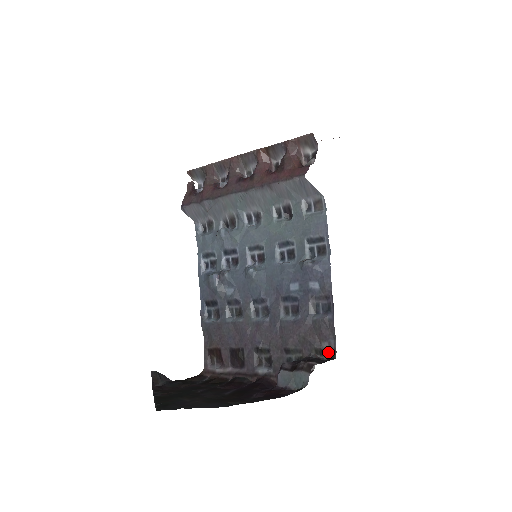
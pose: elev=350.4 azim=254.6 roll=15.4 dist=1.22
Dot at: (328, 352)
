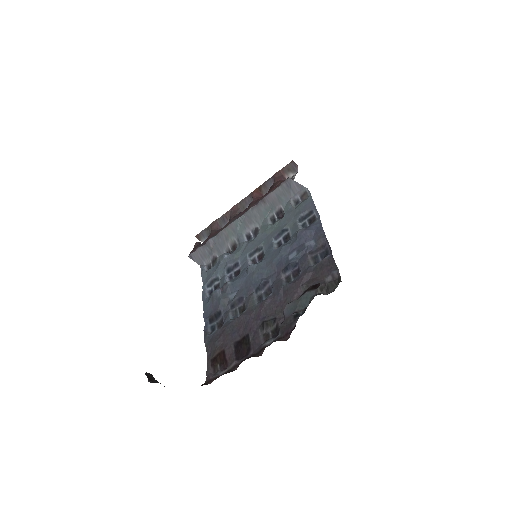
Dot at: (333, 284)
